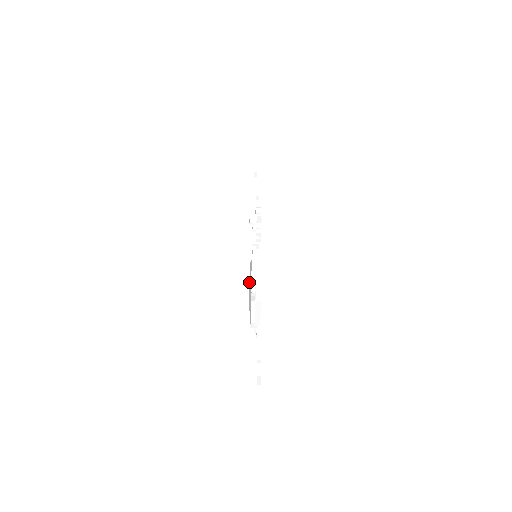
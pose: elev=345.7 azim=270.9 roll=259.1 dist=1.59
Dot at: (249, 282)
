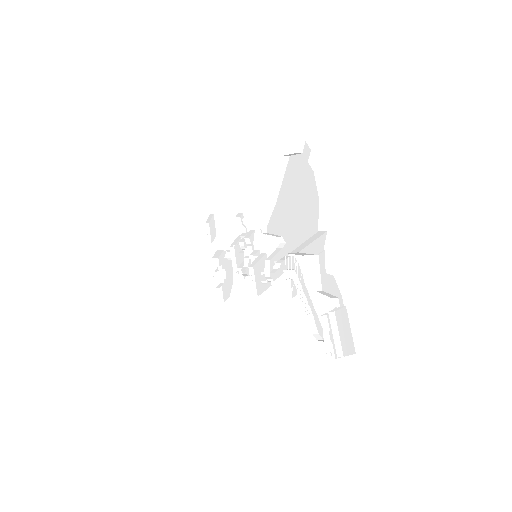
Dot at: occluded
